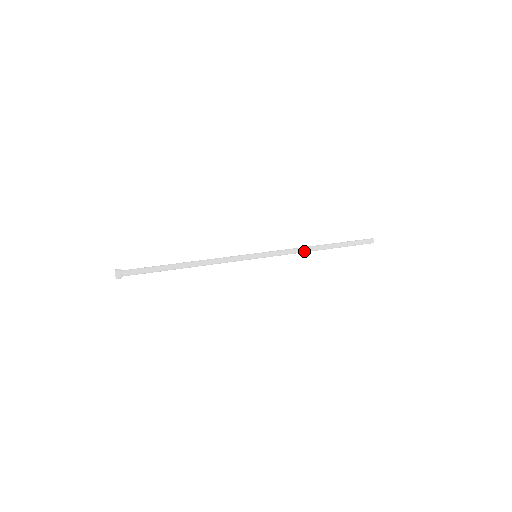
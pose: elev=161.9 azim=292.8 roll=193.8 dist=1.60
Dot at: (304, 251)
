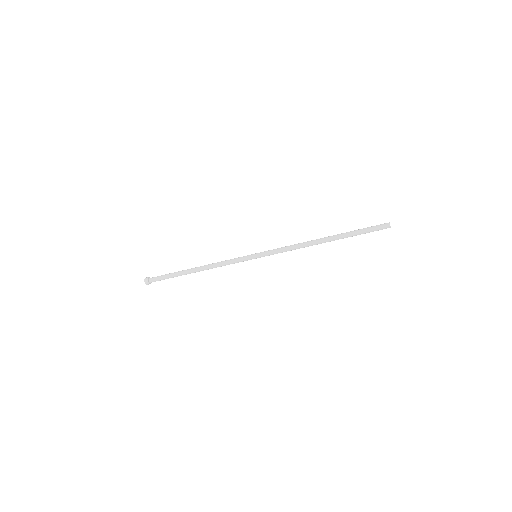
Dot at: (304, 245)
